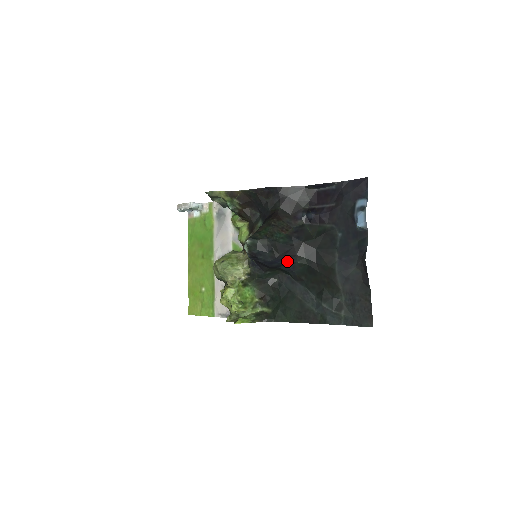
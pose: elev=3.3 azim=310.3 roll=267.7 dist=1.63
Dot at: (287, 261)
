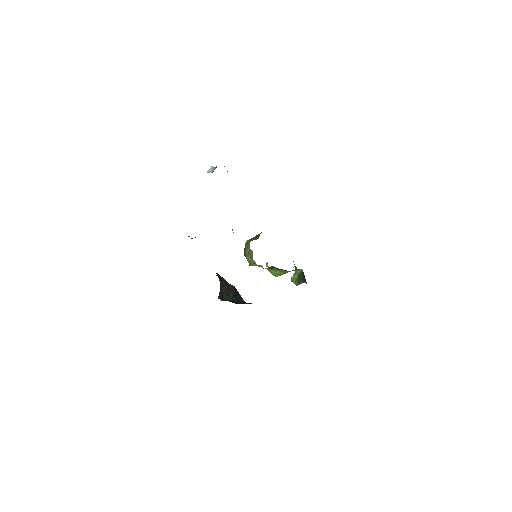
Dot at: occluded
